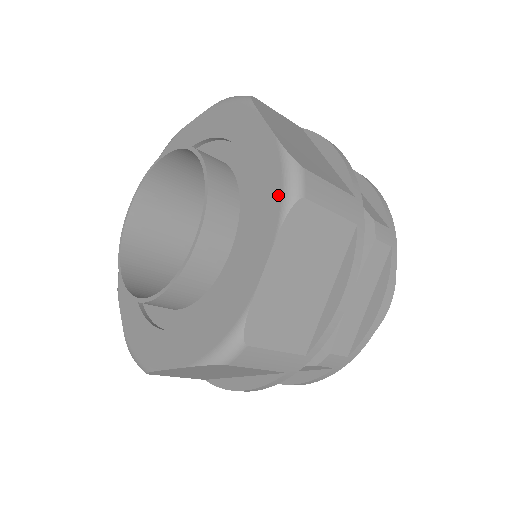
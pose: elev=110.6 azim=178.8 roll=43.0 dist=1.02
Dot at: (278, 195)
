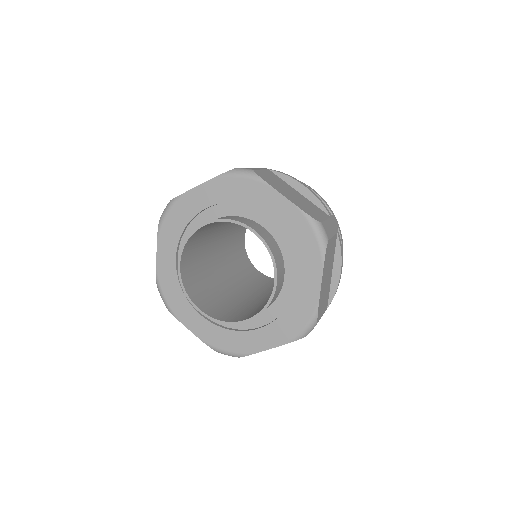
Dot at: (315, 243)
